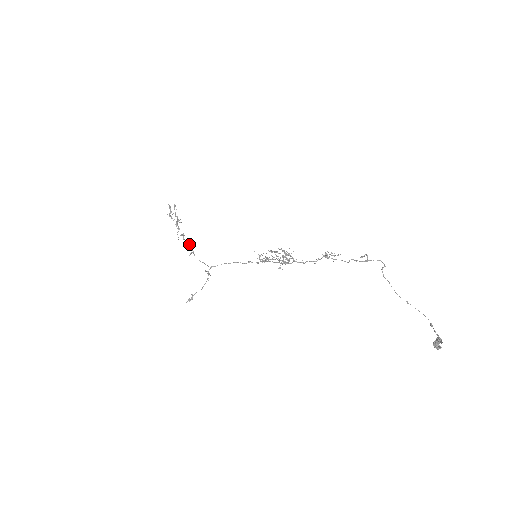
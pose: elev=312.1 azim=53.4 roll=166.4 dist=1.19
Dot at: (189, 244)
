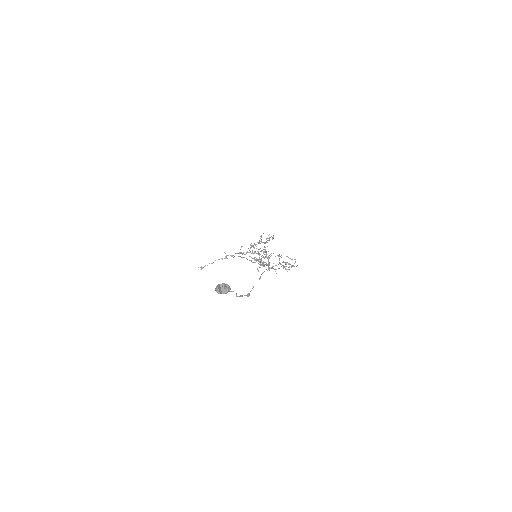
Dot at: (247, 251)
